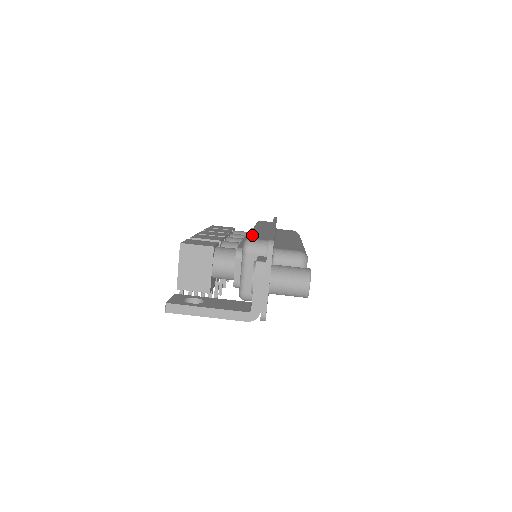
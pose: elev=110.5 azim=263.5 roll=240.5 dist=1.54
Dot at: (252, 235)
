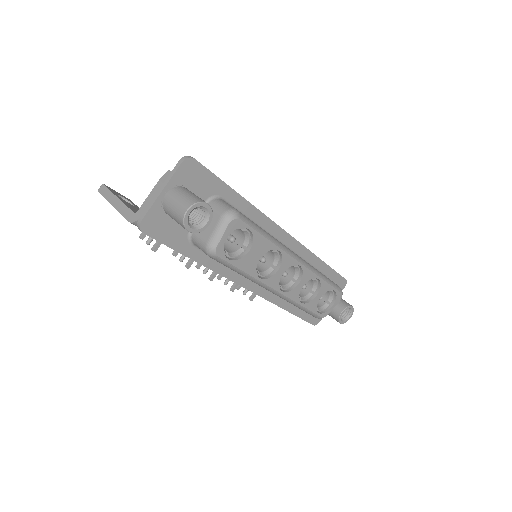
Dot at: occluded
